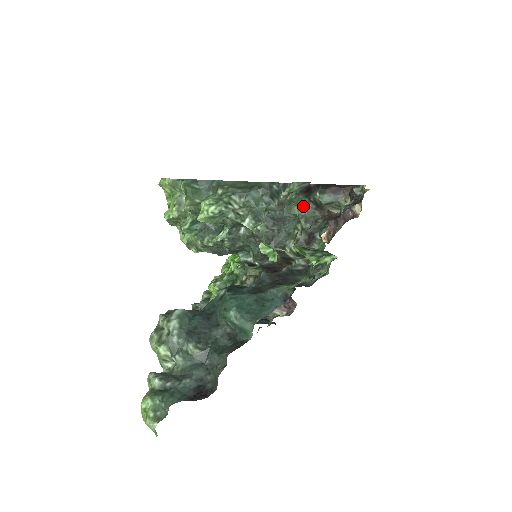
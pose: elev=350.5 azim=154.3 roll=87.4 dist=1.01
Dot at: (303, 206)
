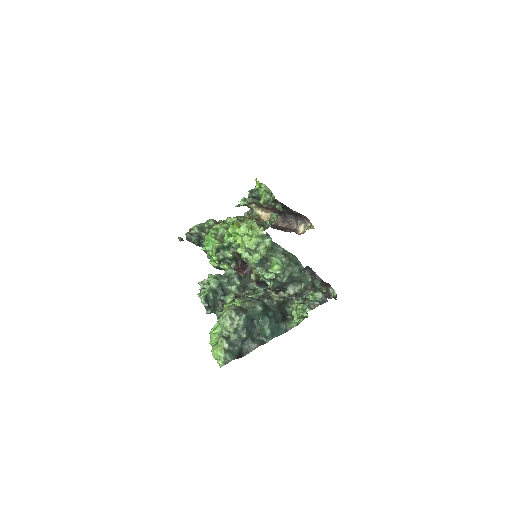
Dot at: (307, 281)
